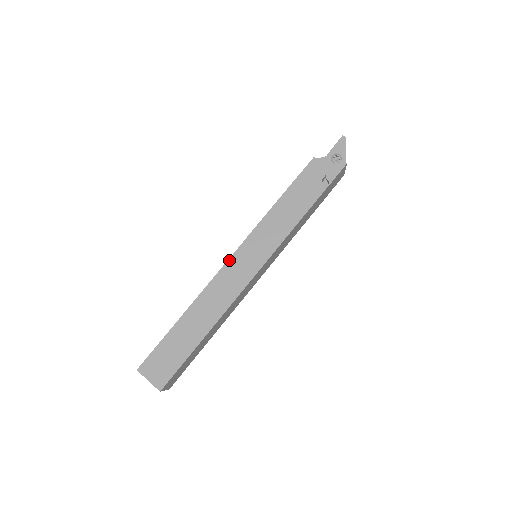
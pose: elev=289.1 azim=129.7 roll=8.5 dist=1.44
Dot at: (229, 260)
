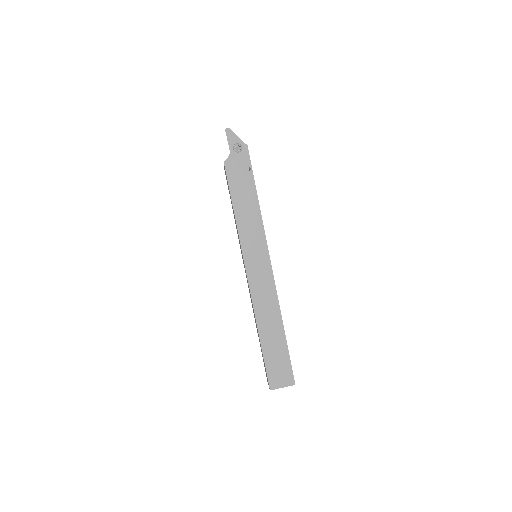
Dot at: (248, 277)
